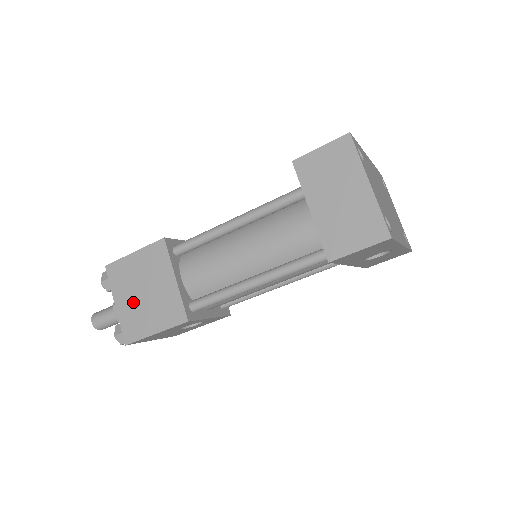
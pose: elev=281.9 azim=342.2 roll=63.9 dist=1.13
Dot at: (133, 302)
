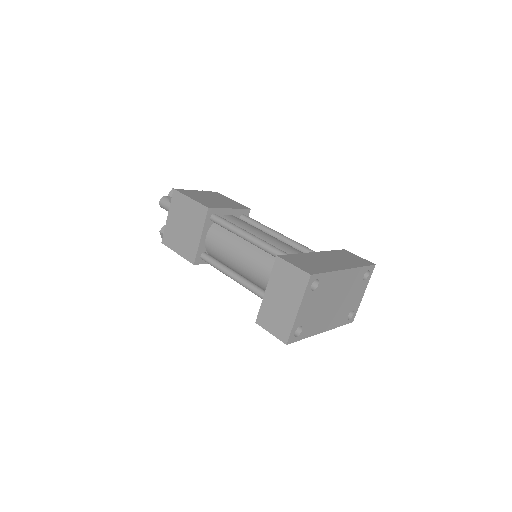
Dot at: (176, 225)
